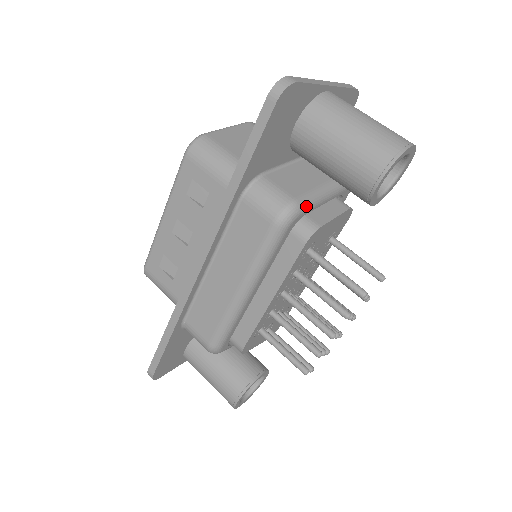
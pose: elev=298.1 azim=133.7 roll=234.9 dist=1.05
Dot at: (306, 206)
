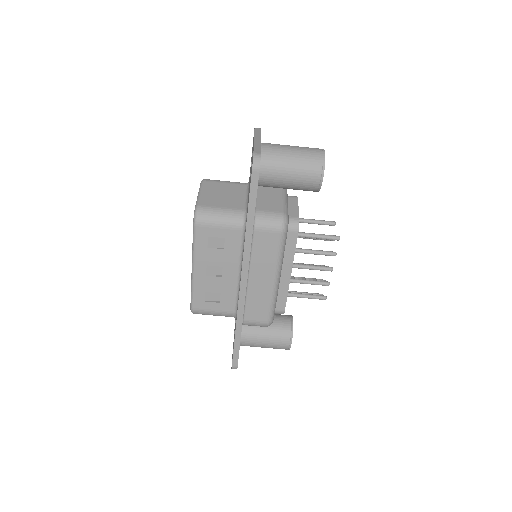
Dot at: (287, 212)
